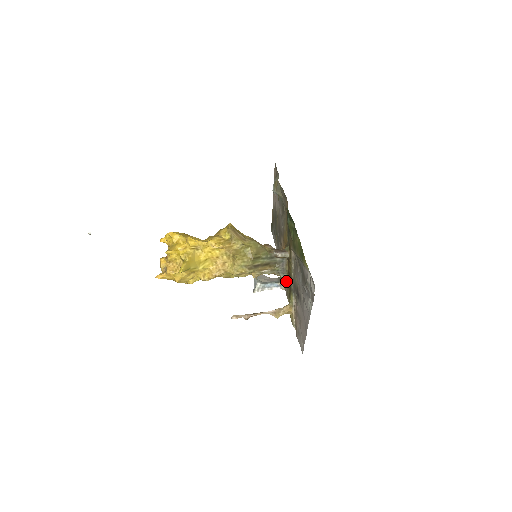
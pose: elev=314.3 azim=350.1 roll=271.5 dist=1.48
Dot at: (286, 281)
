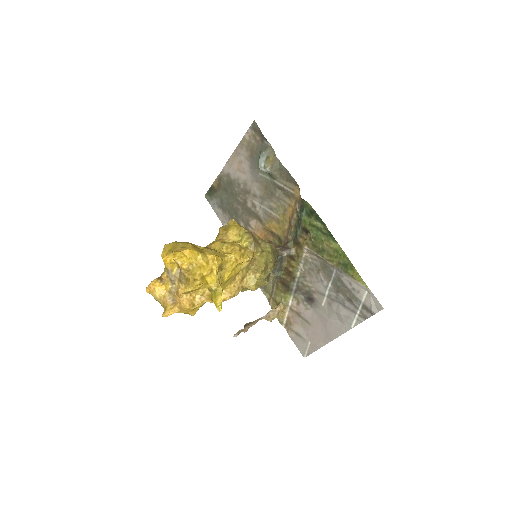
Dot at: occluded
